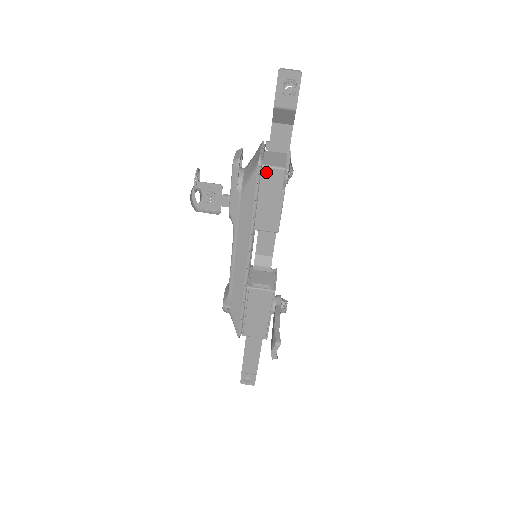
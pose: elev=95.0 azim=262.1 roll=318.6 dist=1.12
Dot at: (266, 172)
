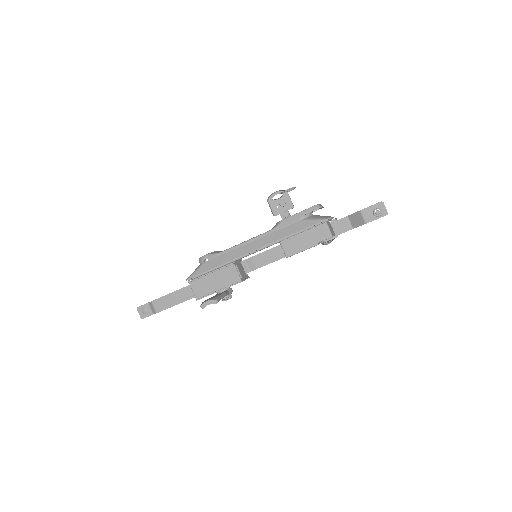
Dot at: (324, 227)
